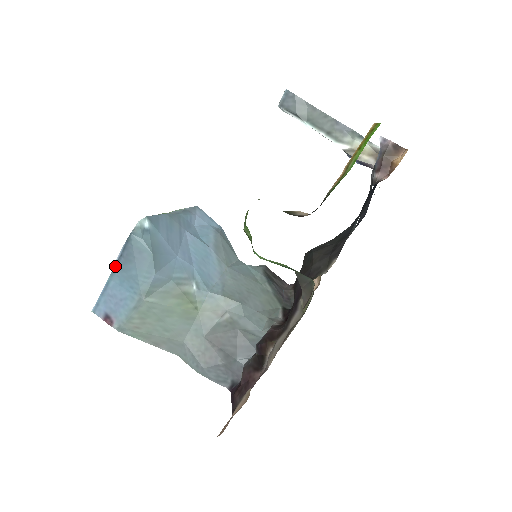
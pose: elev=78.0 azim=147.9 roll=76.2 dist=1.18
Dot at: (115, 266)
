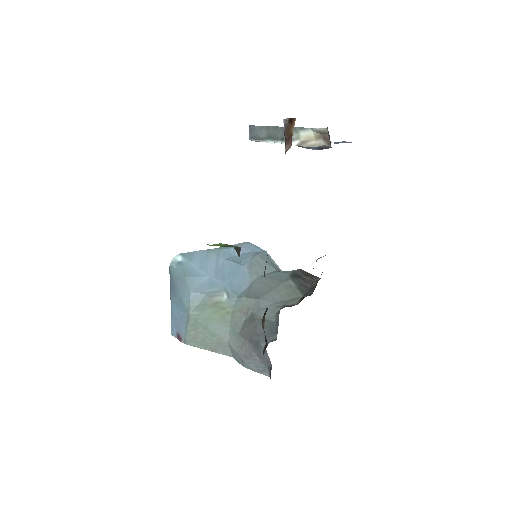
Dot at: (170, 295)
